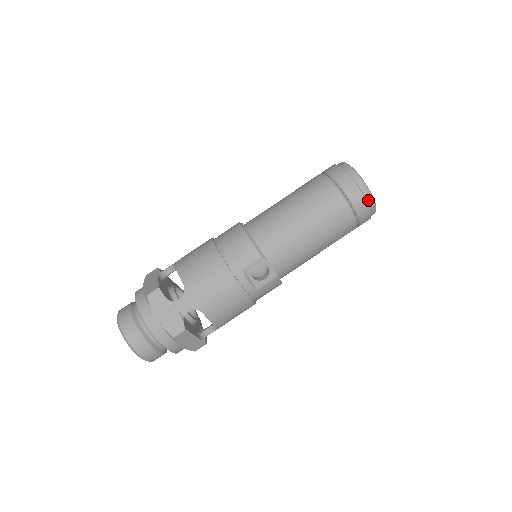
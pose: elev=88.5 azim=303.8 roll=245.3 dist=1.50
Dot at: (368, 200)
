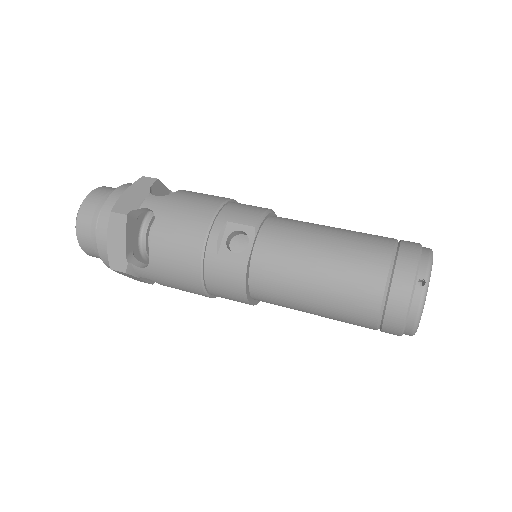
Dot at: (418, 285)
